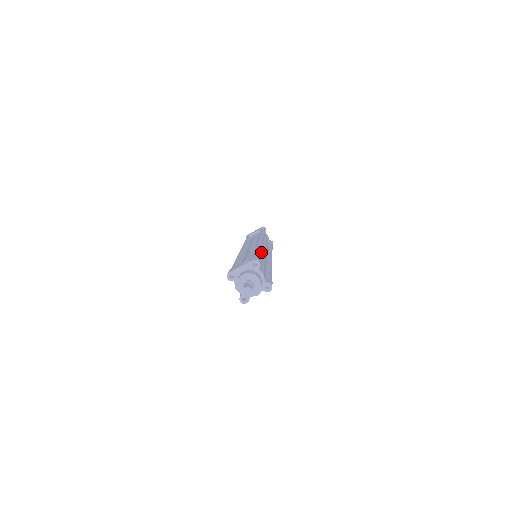
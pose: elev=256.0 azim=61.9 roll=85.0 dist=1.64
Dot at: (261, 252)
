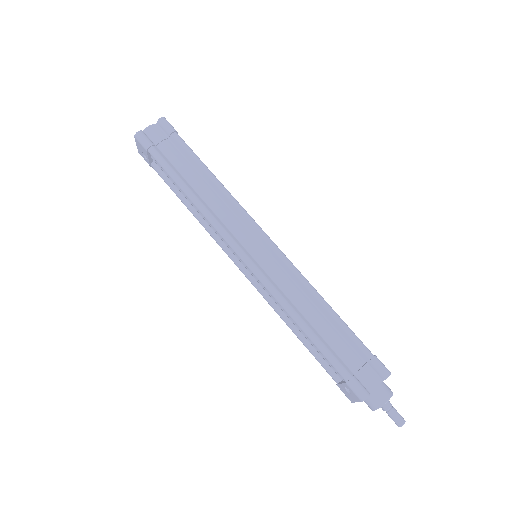
Dot at: (283, 292)
